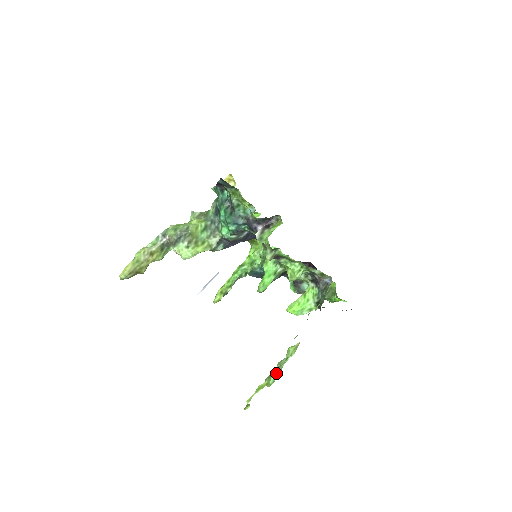
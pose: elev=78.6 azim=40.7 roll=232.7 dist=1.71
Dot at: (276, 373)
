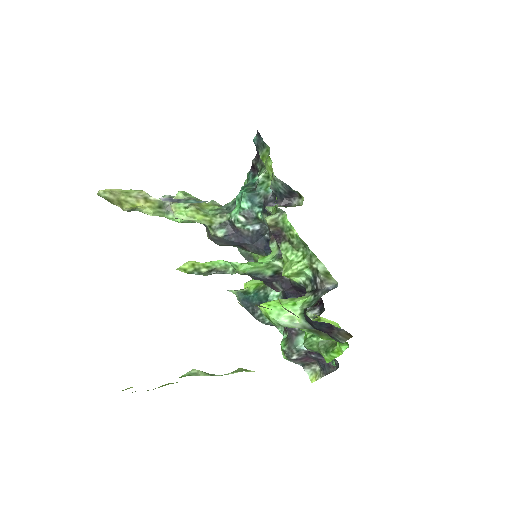
Dot at: (200, 372)
